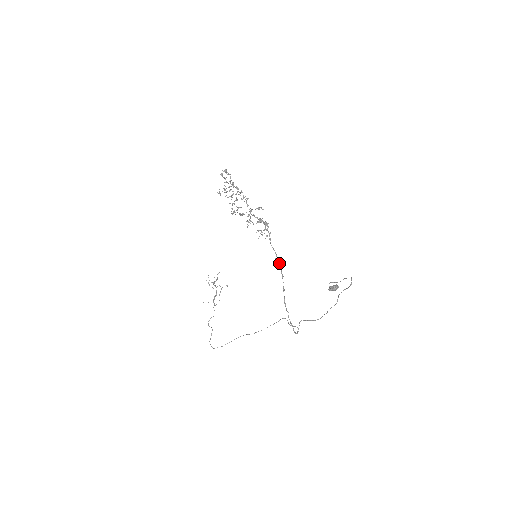
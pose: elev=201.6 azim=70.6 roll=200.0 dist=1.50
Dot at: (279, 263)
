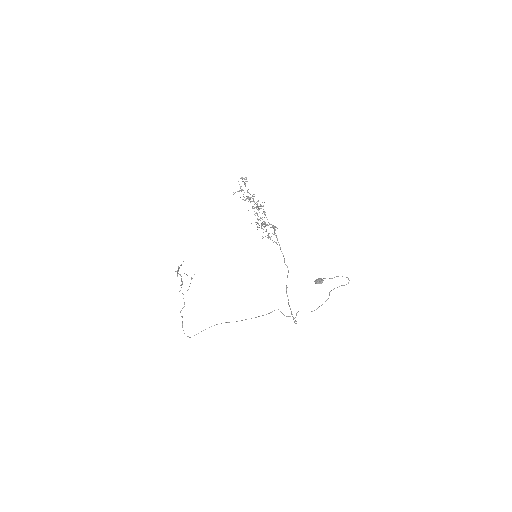
Dot at: occluded
